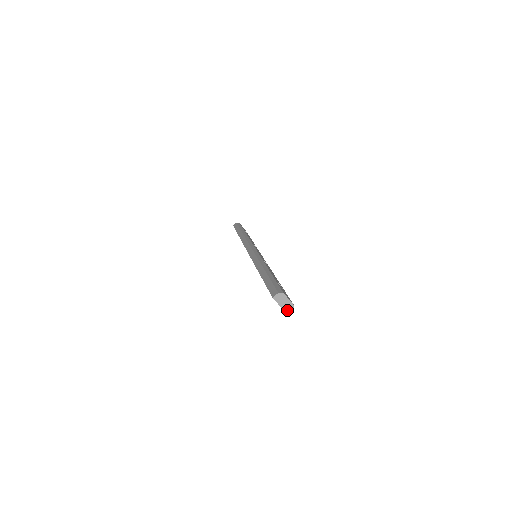
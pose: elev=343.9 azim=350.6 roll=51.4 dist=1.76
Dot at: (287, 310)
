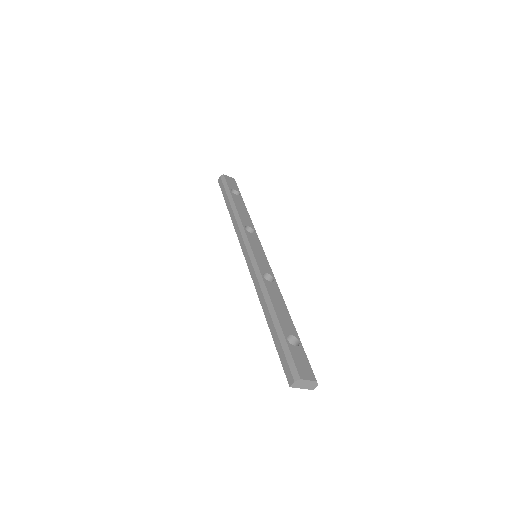
Dot at: (311, 387)
